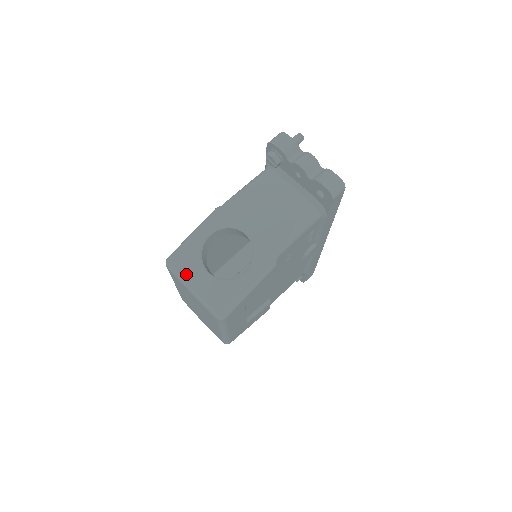
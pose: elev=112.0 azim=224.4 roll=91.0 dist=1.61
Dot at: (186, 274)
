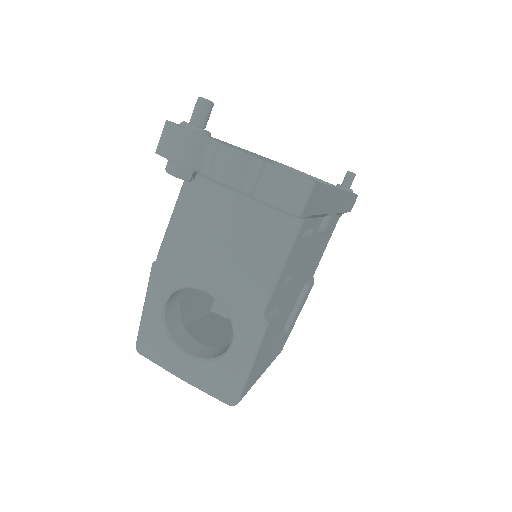
Dot at: (165, 363)
